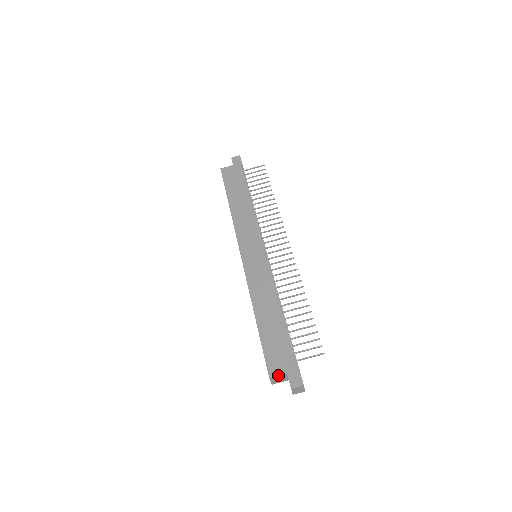
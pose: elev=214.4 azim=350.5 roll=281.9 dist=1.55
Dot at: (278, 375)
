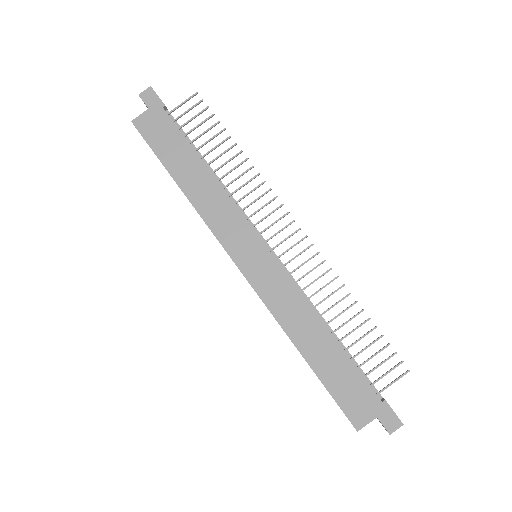
Dot at: occluded
